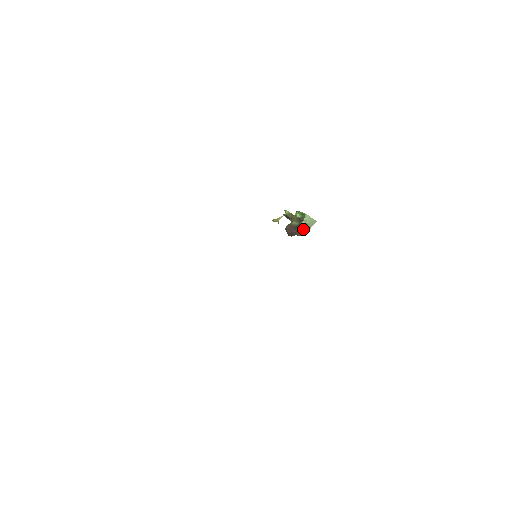
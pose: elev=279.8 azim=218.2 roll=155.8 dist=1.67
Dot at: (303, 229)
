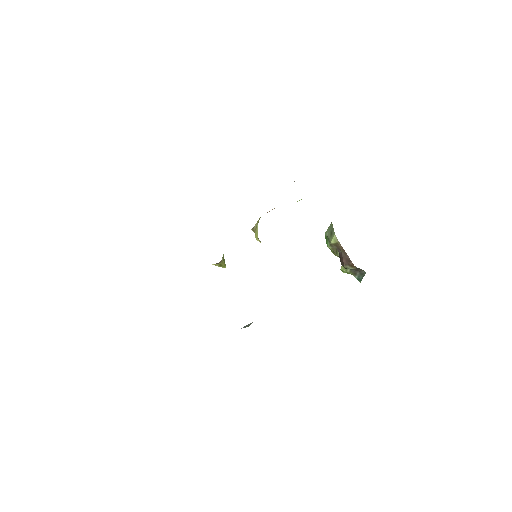
Dot at: (332, 238)
